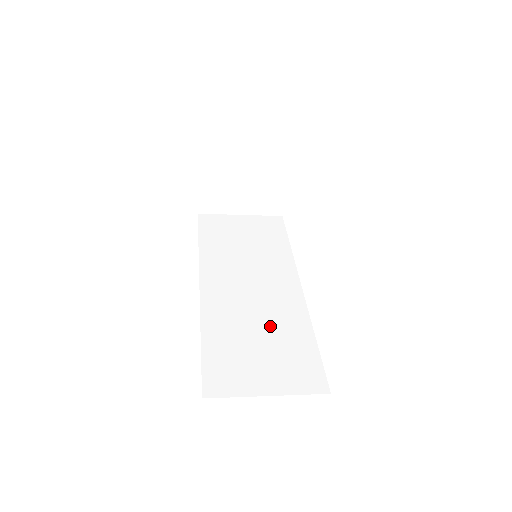
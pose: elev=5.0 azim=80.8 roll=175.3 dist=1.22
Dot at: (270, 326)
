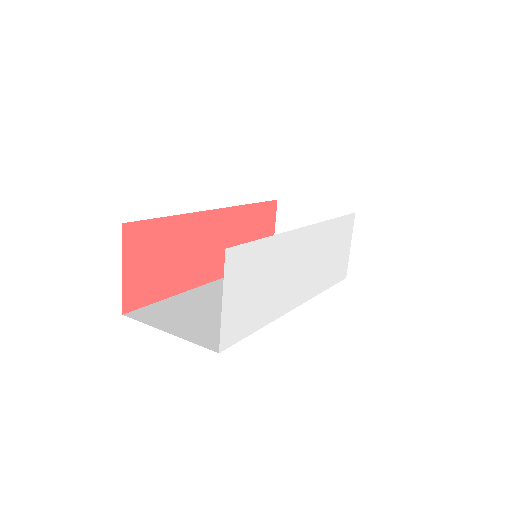
Dot at: occluded
